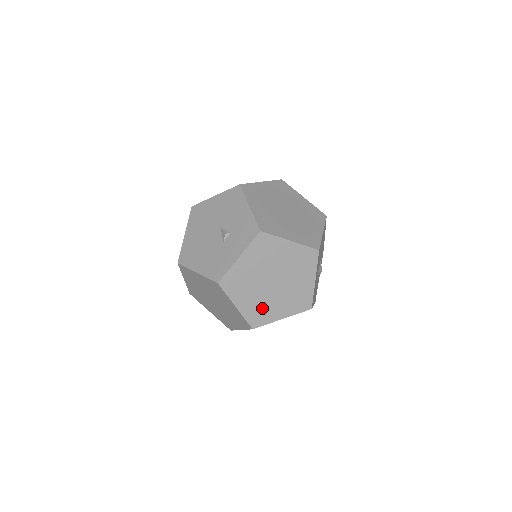
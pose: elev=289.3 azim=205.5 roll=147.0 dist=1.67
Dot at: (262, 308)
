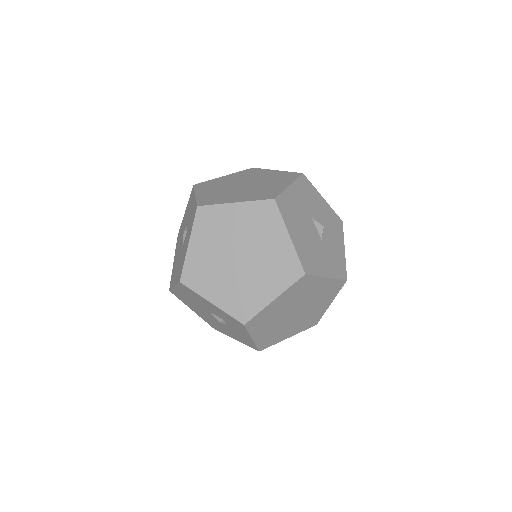
Dot at: (308, 319)
